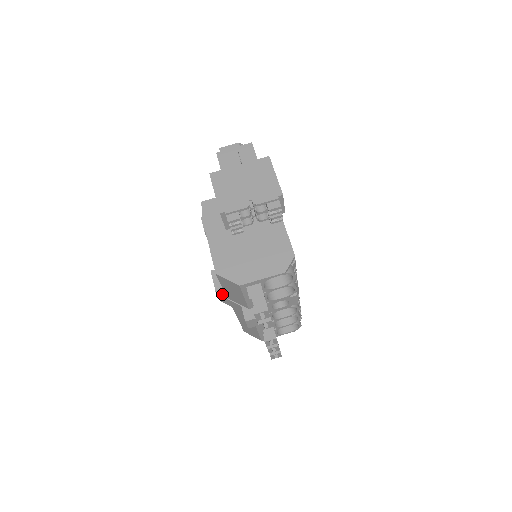
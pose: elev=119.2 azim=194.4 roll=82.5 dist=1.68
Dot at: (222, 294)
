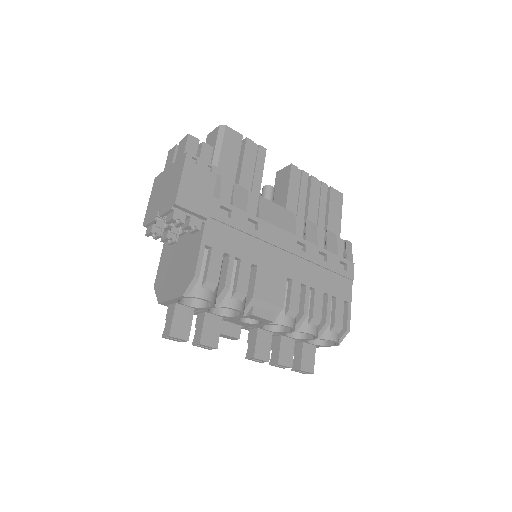
Dot at: occluded
